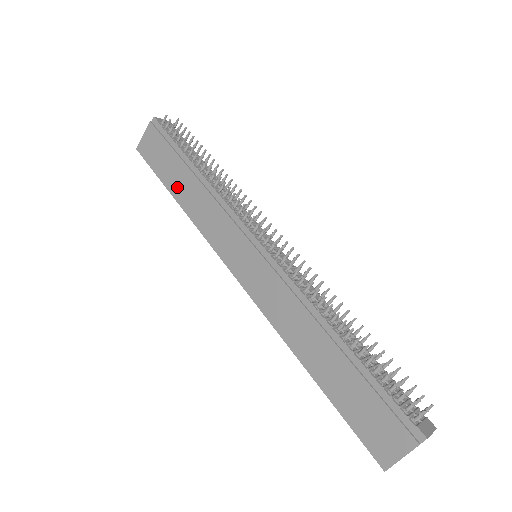
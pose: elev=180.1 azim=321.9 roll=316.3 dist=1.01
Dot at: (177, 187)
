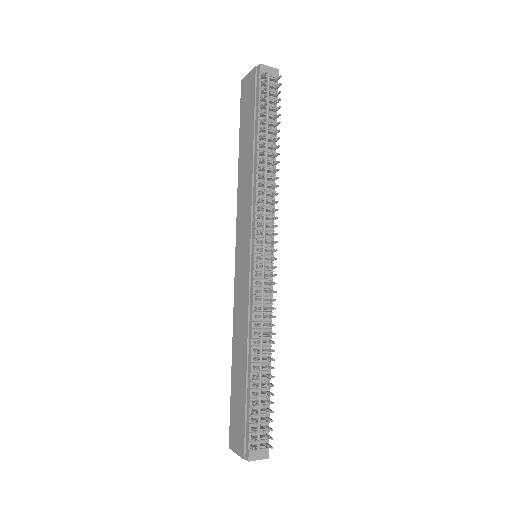
Dot at: (243, 150)
